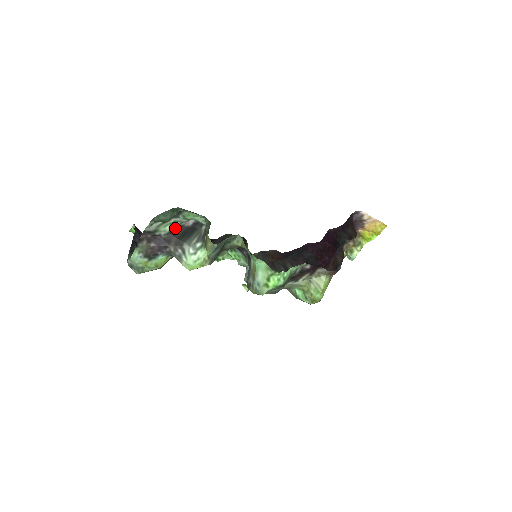
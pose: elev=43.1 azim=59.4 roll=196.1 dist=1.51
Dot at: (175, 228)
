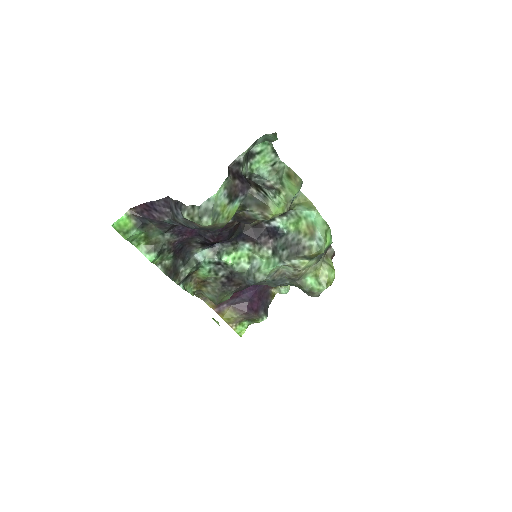
Dot at: occluded
